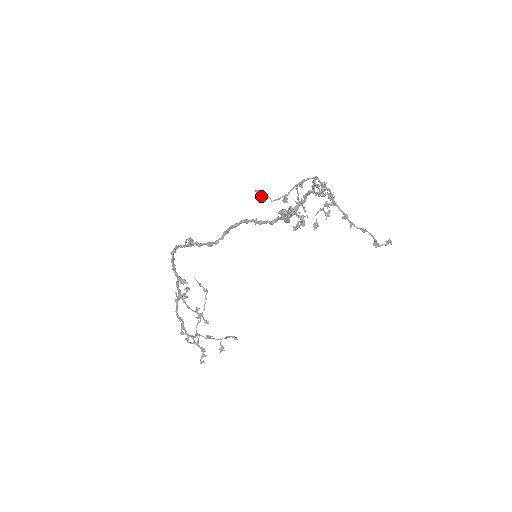
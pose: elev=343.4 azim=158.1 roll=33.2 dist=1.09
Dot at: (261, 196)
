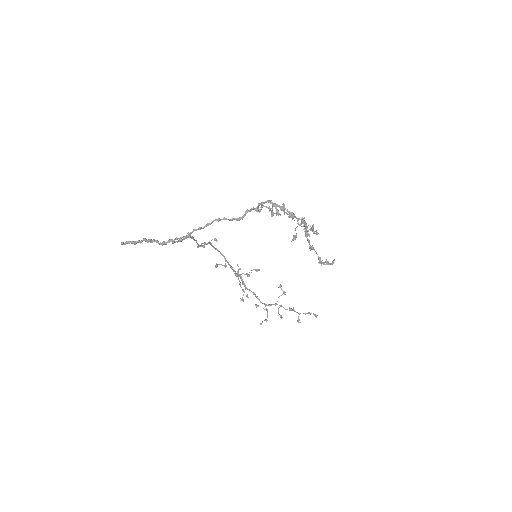
Dot at: occluded
